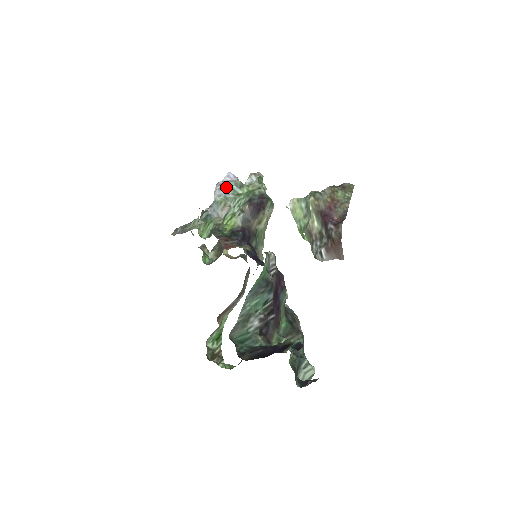
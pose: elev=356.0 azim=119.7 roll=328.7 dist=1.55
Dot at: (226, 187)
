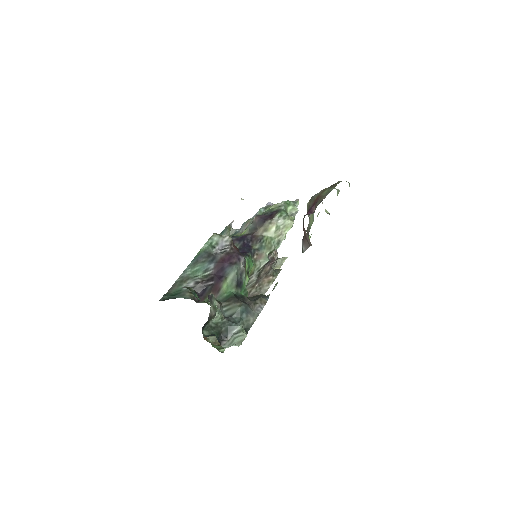
Dot at: occluded
